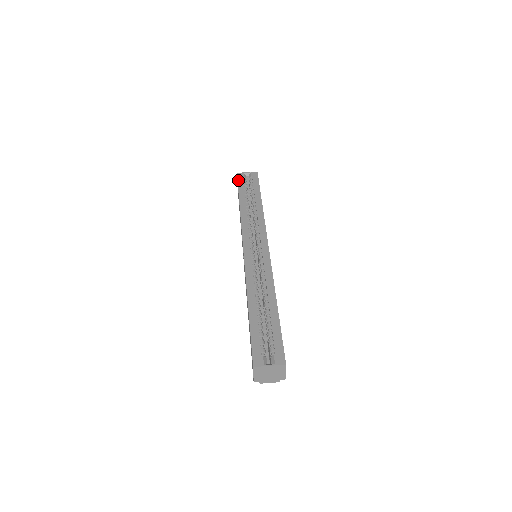
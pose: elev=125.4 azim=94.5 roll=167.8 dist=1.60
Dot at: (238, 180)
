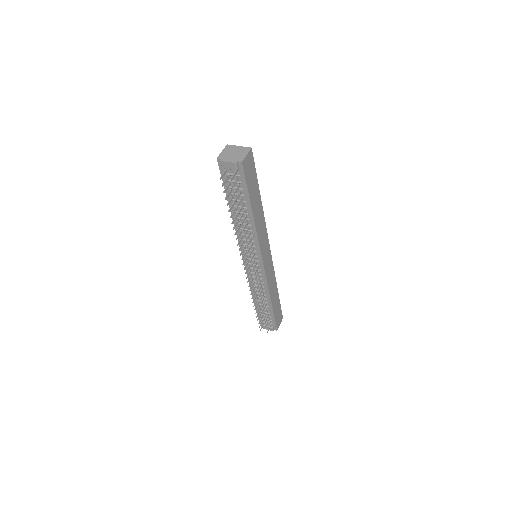
Dot at: occluded
